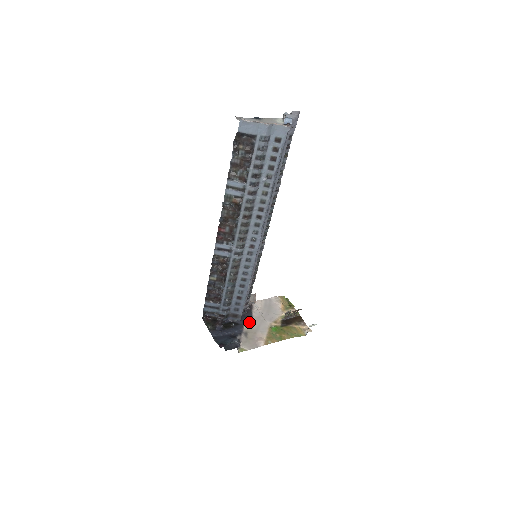
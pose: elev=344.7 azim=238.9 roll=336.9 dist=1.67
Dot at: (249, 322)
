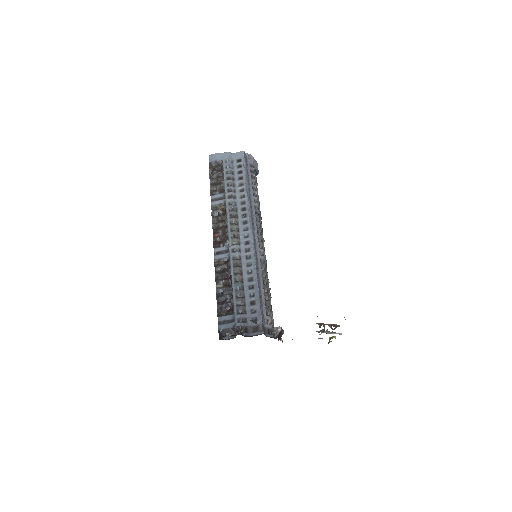
Dot at: occluded
